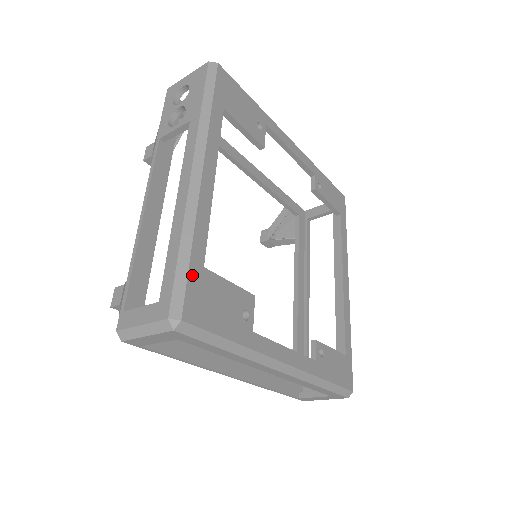
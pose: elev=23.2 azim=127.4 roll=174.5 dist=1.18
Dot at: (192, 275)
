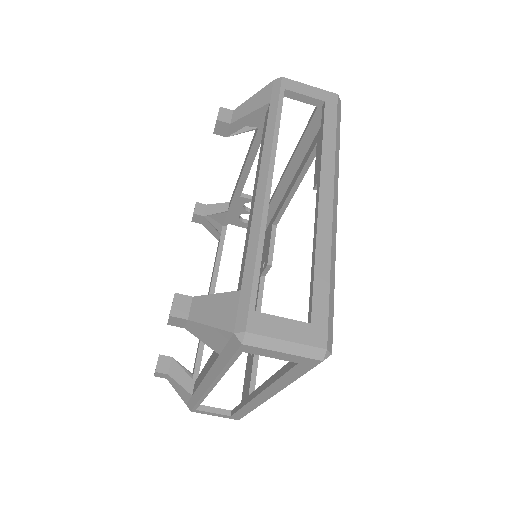
Dot at: occluded
